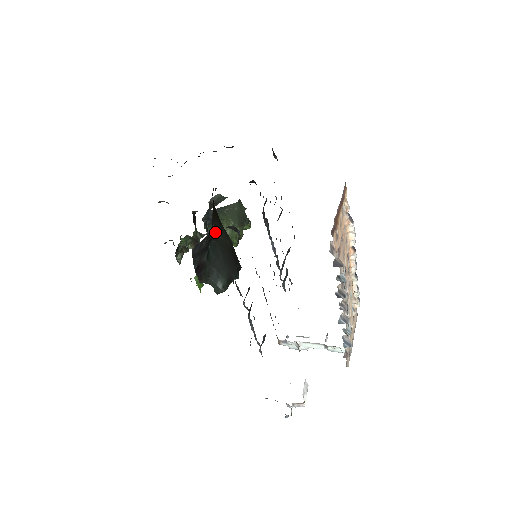
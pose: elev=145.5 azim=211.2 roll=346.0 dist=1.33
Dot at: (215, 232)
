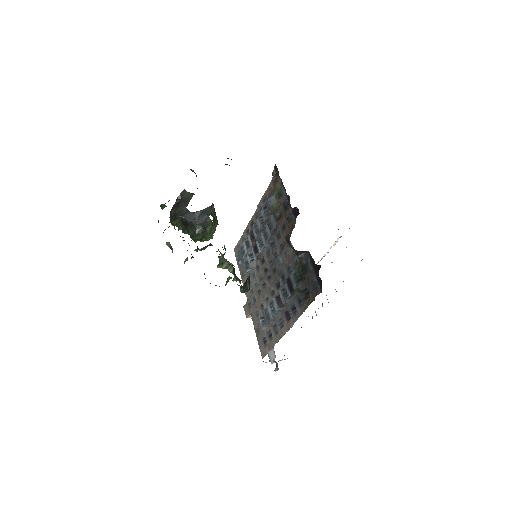
Dot at: occluded
